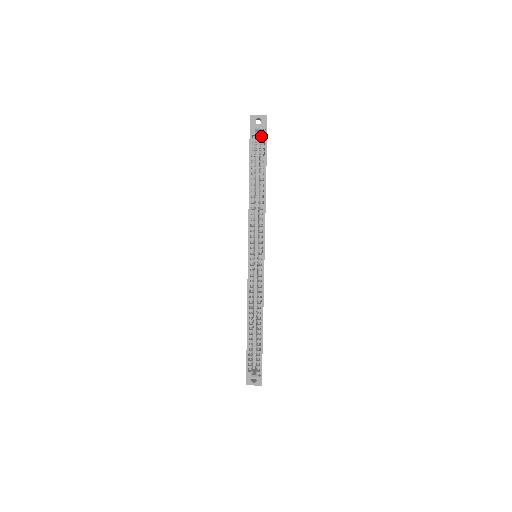
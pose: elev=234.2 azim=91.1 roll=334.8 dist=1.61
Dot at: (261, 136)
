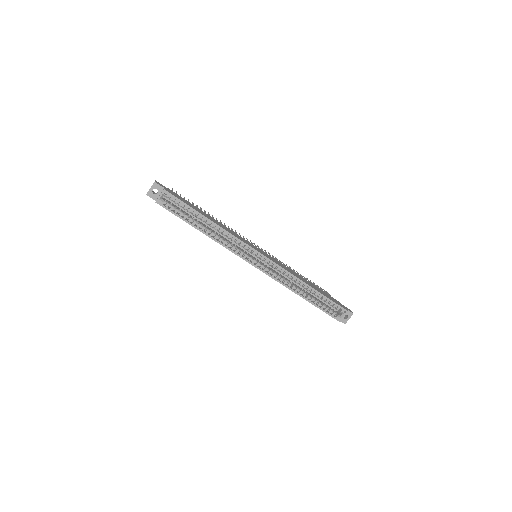
Dot at: (168, 197)
